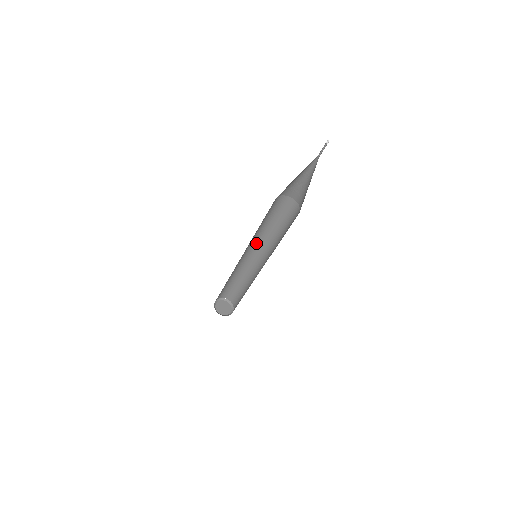
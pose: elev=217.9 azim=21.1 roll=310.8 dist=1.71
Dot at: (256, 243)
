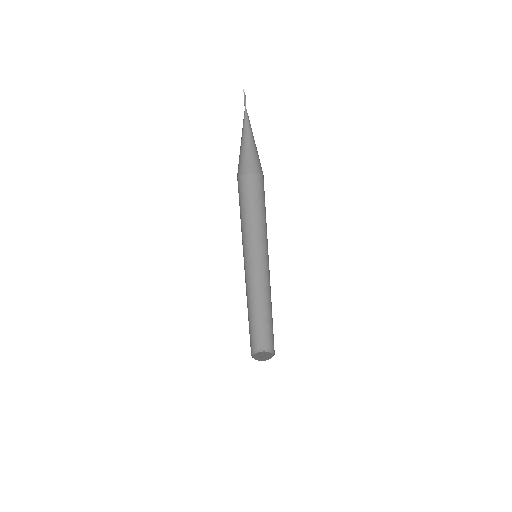
Dot at: (244, 250)
